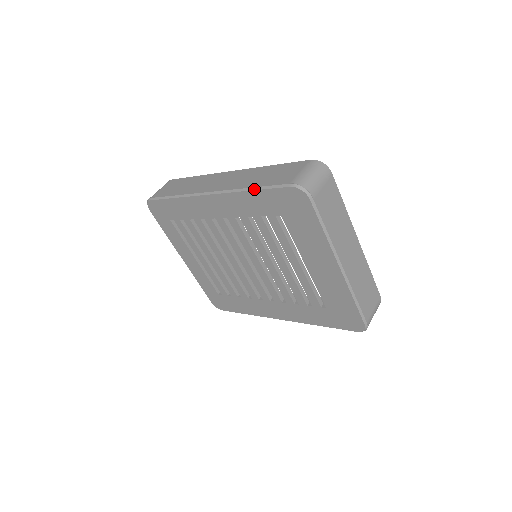
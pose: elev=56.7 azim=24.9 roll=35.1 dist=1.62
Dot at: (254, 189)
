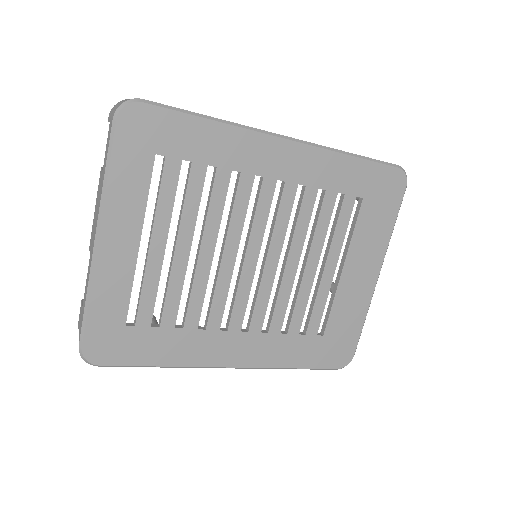
Dot at: (356, 156)
